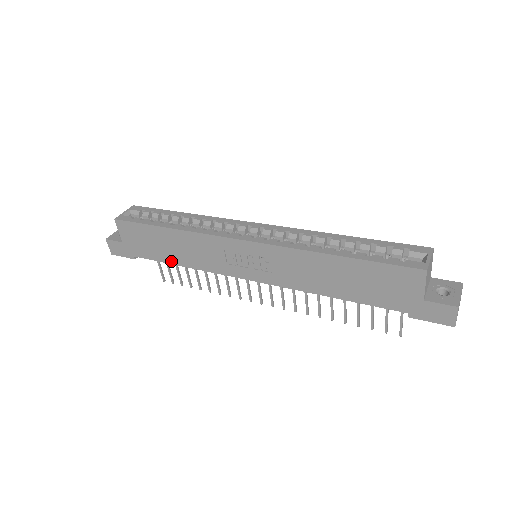
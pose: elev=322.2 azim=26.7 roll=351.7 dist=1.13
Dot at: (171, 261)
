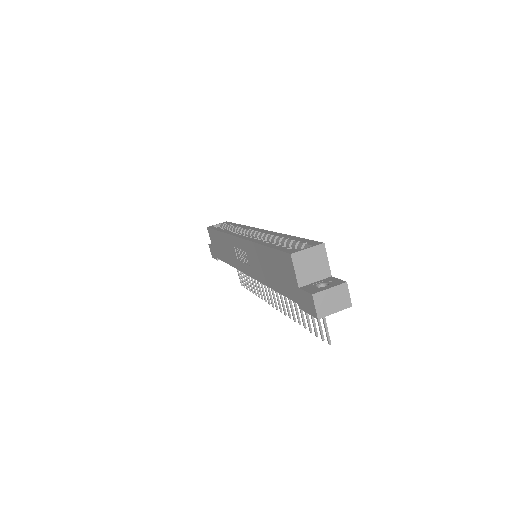
Dot at: (225, 260)
